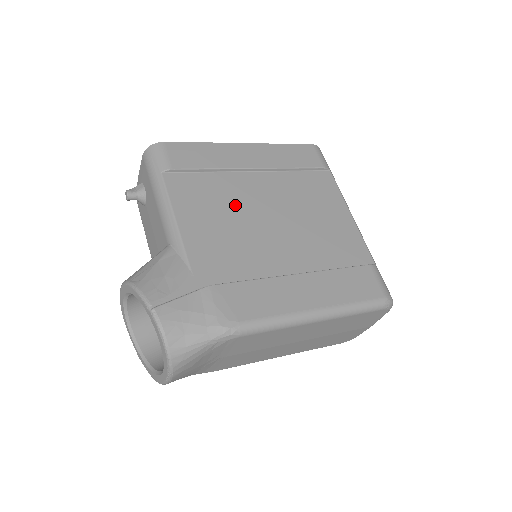
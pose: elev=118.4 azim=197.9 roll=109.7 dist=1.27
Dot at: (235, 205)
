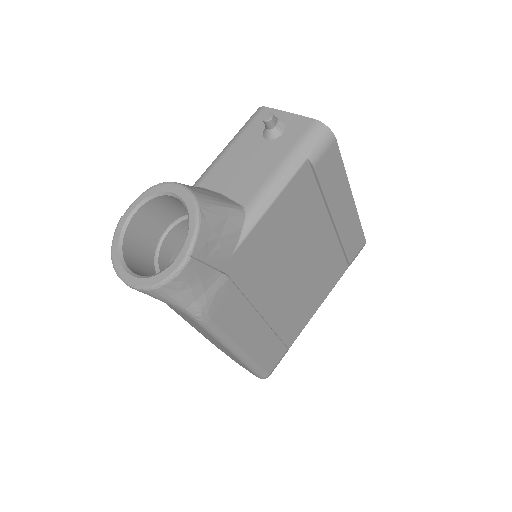
Dot at: (299, 234)
